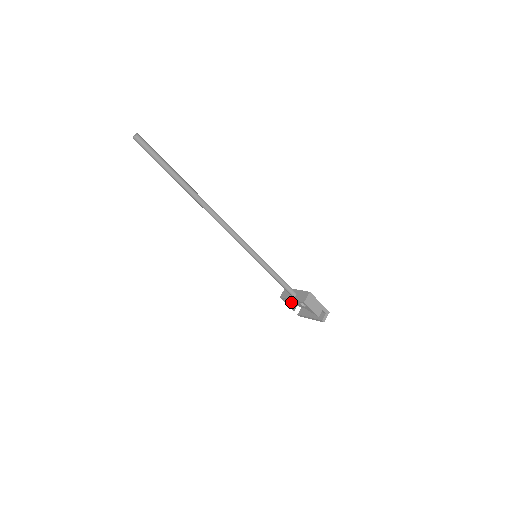
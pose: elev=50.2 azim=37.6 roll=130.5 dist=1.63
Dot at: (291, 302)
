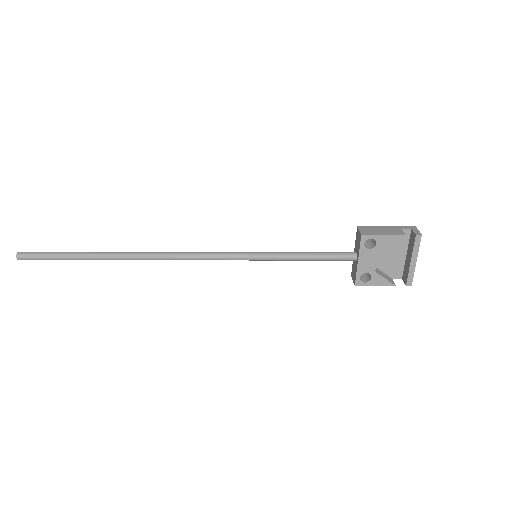
Dot at: (366, 269)
